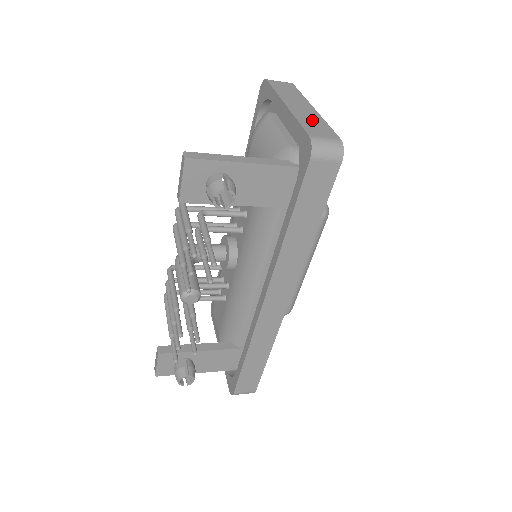
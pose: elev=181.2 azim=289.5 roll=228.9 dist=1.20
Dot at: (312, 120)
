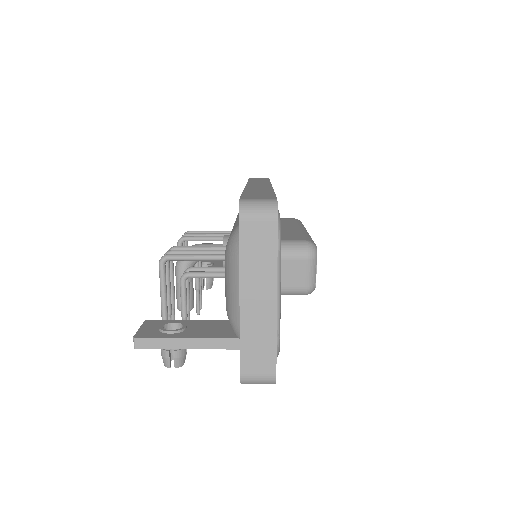
Dot at: (259, 336)
